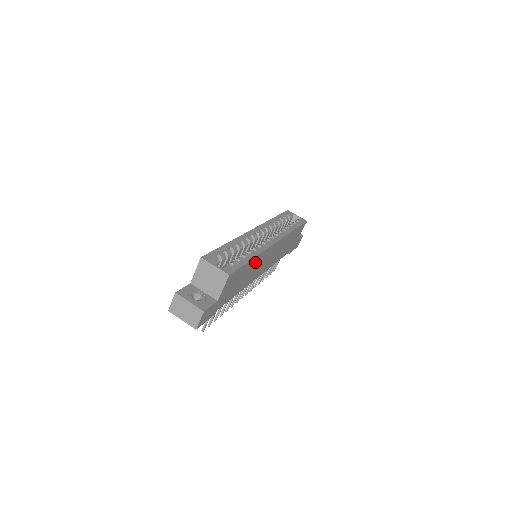
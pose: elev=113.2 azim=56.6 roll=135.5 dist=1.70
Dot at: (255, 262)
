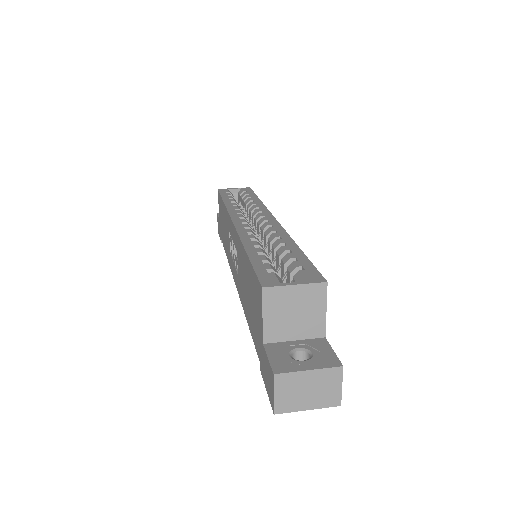
Dot at: occluded
